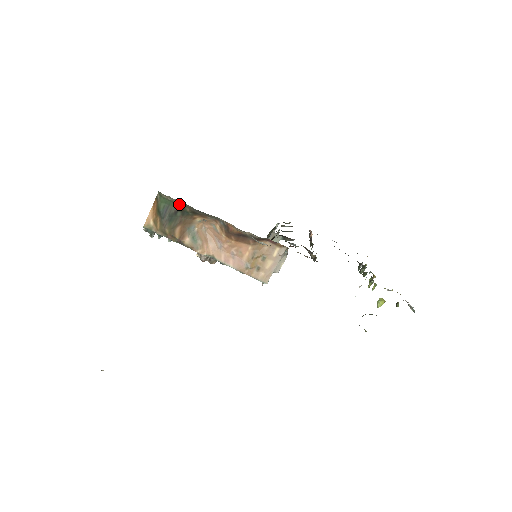
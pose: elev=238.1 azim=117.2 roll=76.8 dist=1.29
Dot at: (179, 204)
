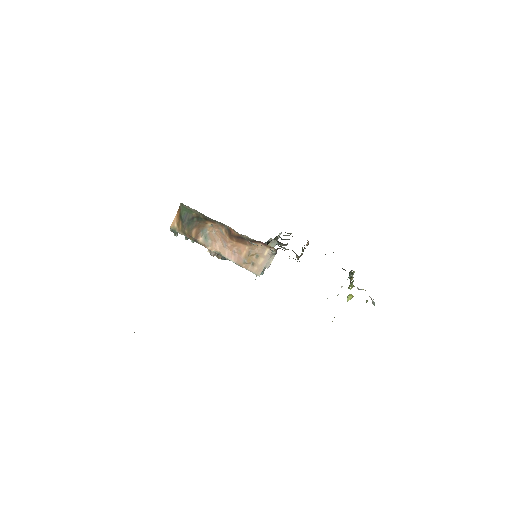
Dot at: (195, 212)
